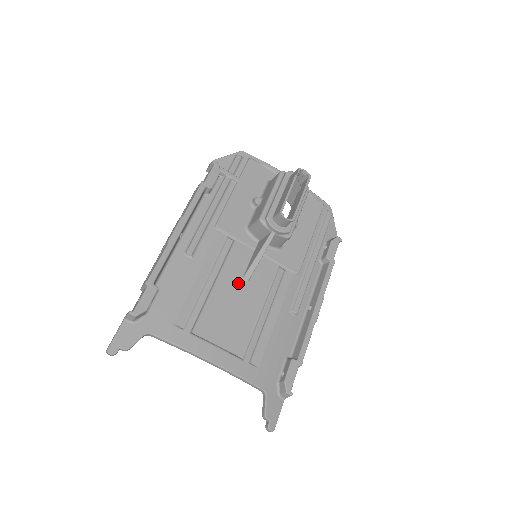
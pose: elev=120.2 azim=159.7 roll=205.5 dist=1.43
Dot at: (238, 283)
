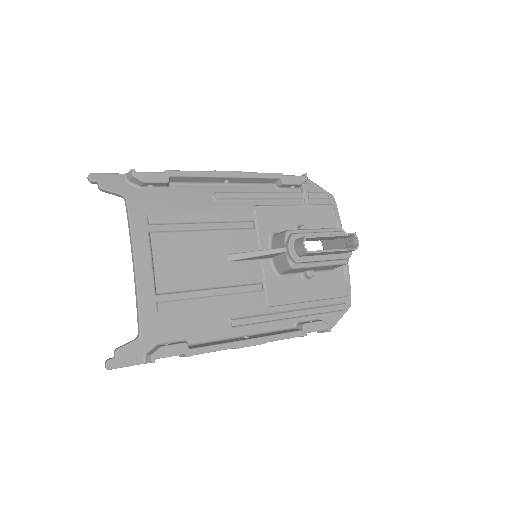
Dot at: (221, 252)
